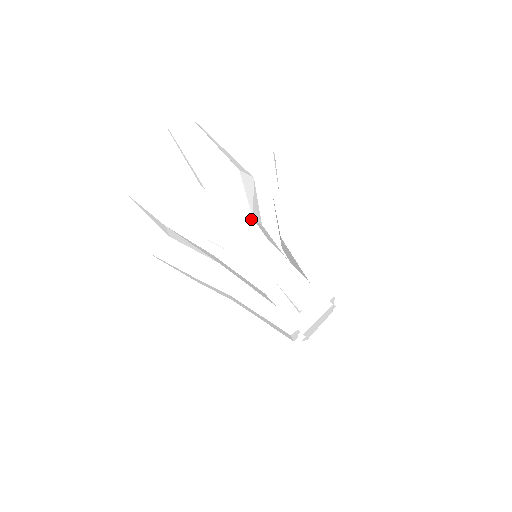
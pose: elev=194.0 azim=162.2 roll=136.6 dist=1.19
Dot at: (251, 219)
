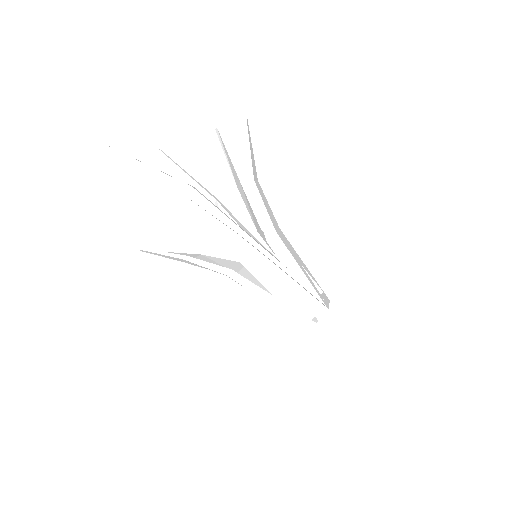
Dot at: (247, 230)
